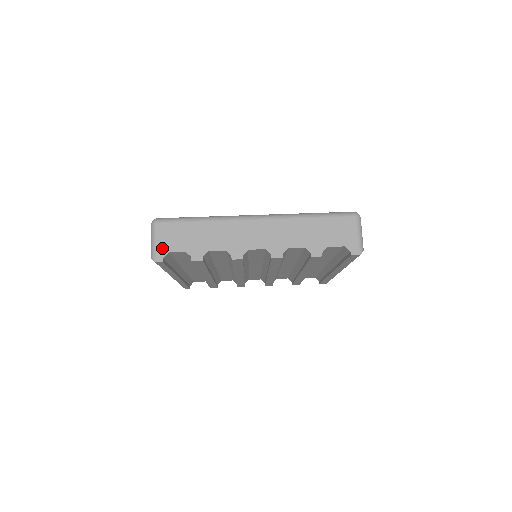
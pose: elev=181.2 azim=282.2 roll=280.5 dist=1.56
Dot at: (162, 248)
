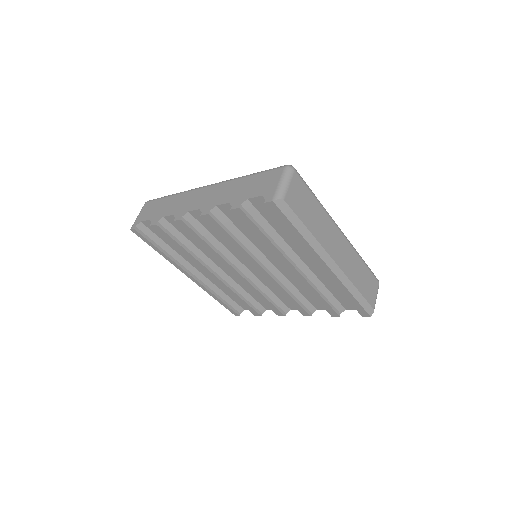
Dot at: (139, 219)
